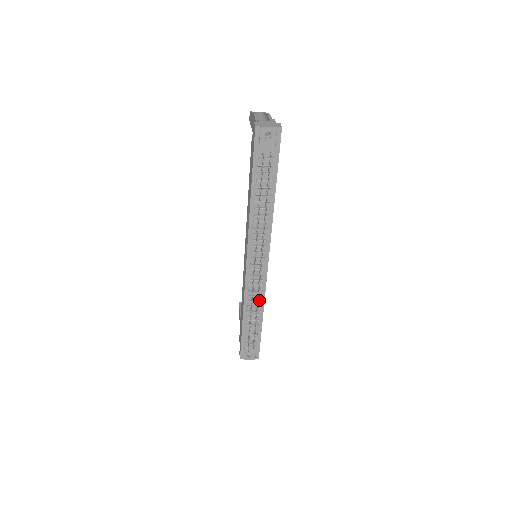
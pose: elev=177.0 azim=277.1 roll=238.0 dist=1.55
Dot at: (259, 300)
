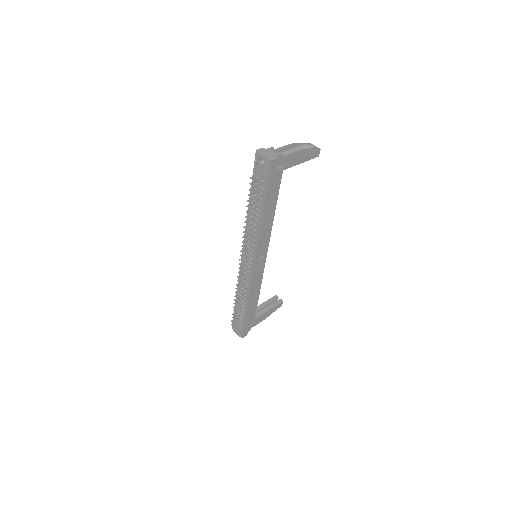
Dot at: (246, 291)
